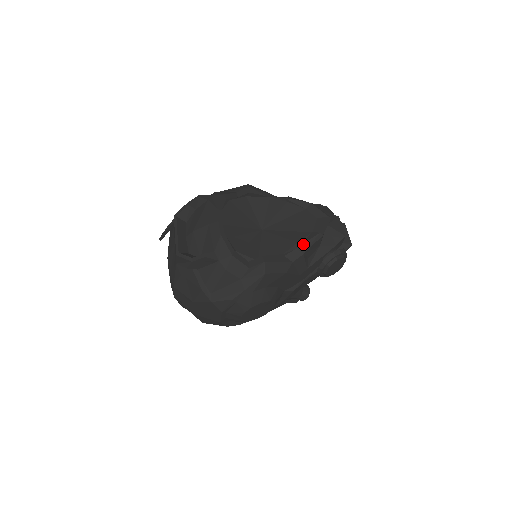
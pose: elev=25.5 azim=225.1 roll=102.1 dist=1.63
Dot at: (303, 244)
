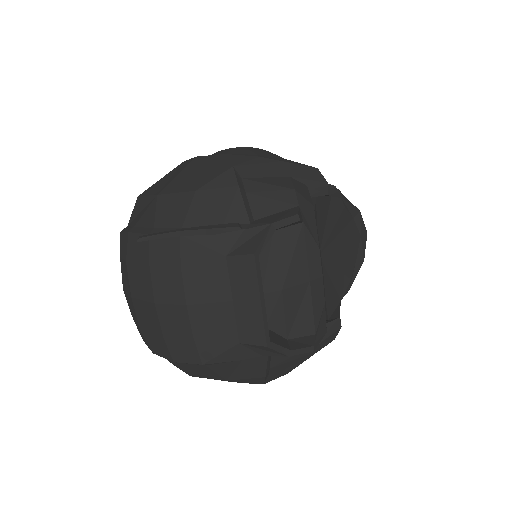
Dot at: occluded
